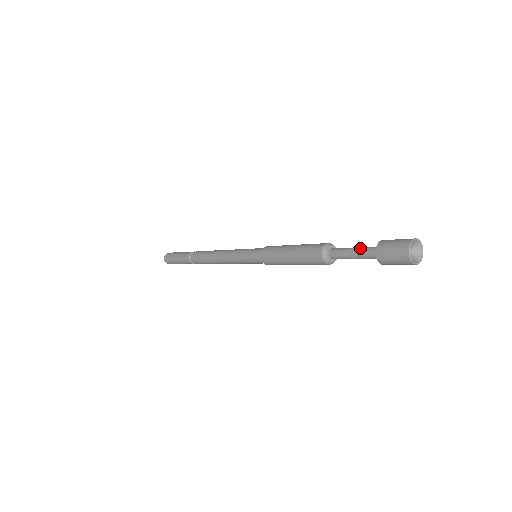
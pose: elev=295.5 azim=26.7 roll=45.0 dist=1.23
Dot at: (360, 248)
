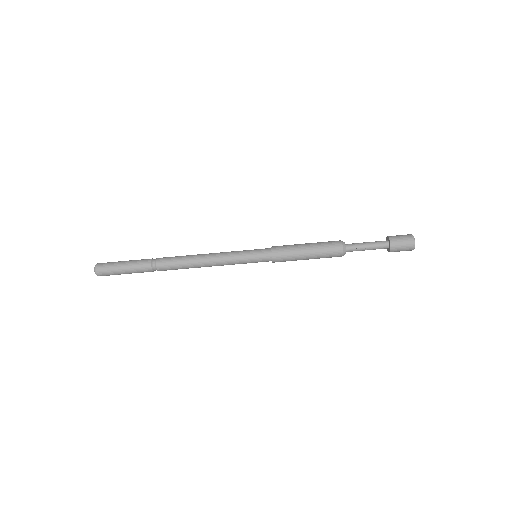
Dot at: occluded
